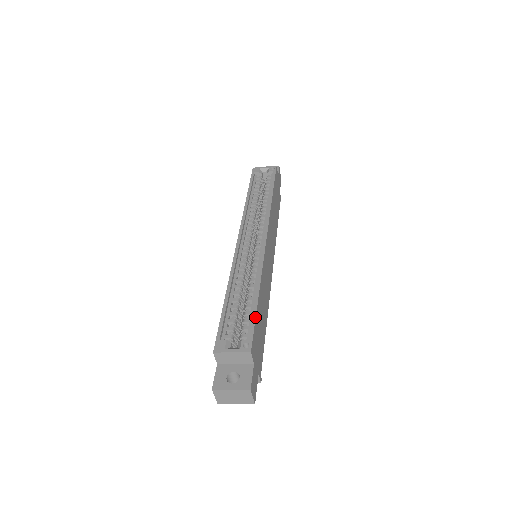
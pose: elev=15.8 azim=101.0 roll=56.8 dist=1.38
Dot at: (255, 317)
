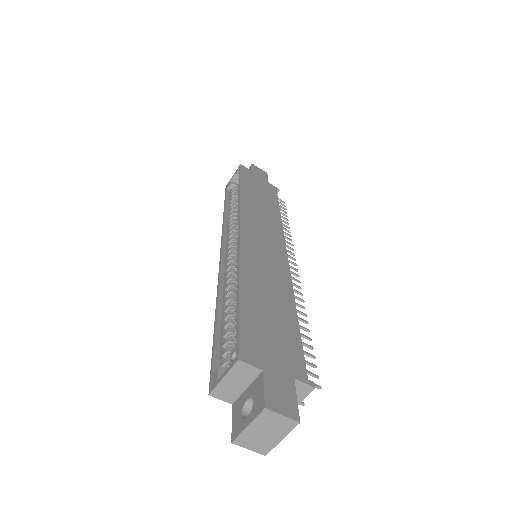
Dot at: (238, 315)
